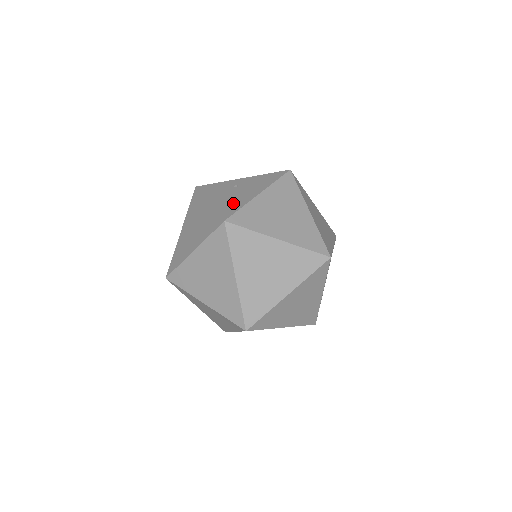
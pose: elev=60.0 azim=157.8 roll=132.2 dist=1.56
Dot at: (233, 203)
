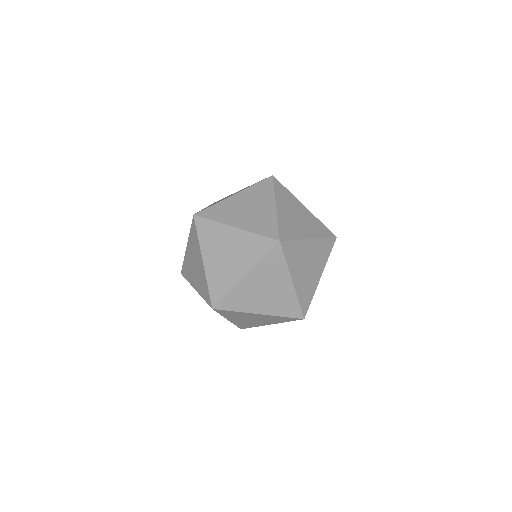
Dot at: occluded
